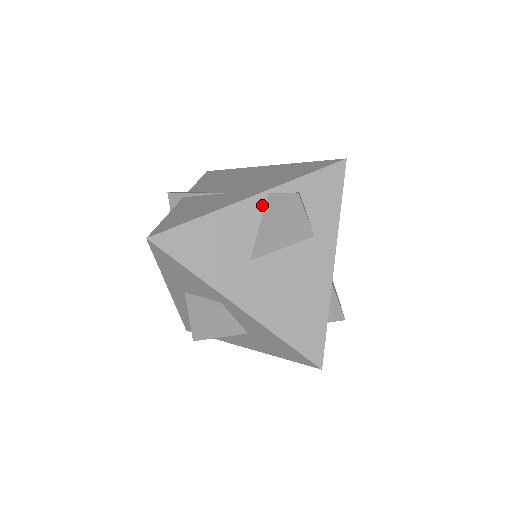
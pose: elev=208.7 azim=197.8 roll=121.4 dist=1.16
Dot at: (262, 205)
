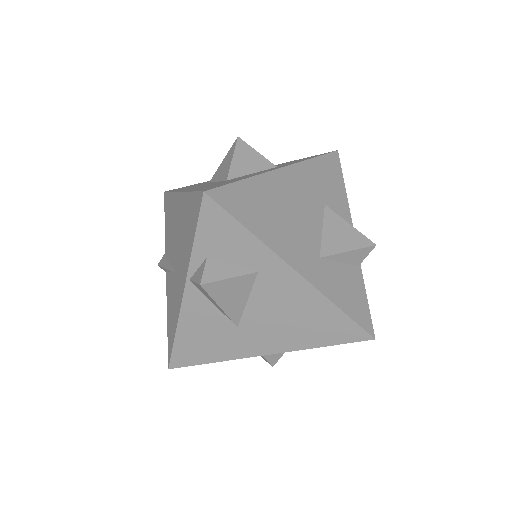
Dot at: (197, 291)
